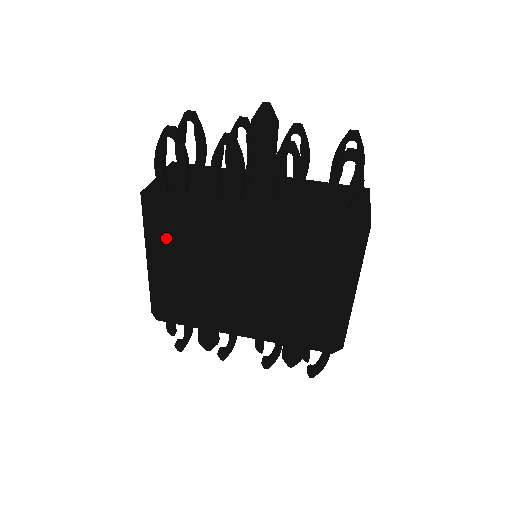
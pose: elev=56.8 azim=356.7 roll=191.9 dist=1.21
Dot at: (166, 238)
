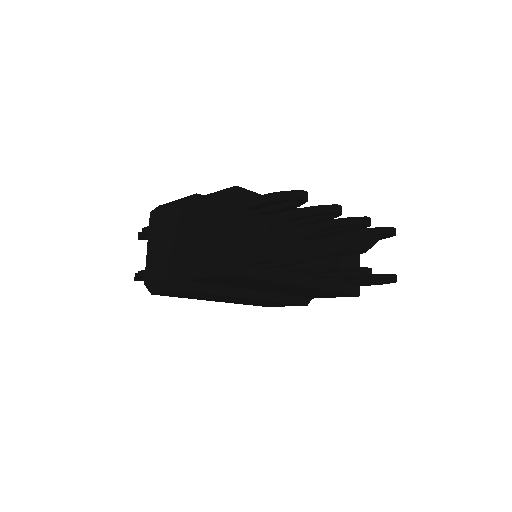
Dot at: (218, 281)
